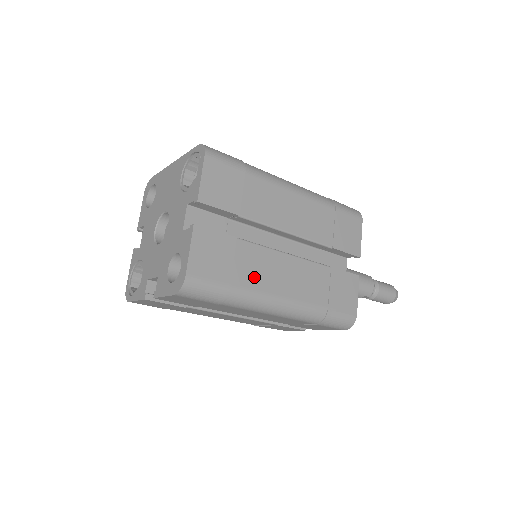
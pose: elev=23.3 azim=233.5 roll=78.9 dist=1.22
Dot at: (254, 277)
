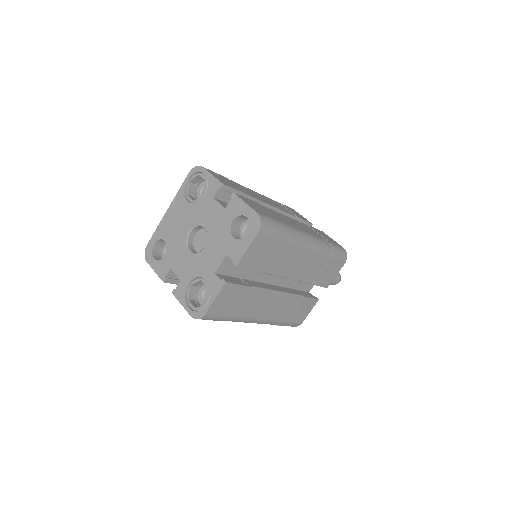
Dot at: (284, 221)
